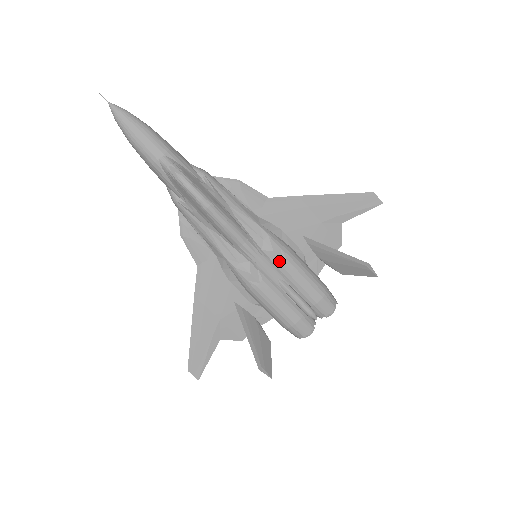
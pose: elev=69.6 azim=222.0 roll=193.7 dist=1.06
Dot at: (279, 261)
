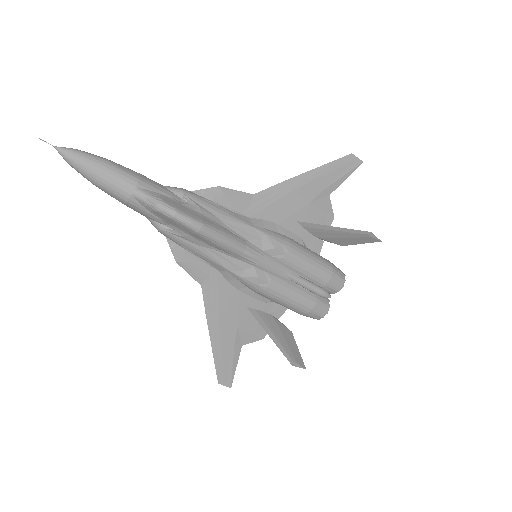
Dot at: (282, 256)
